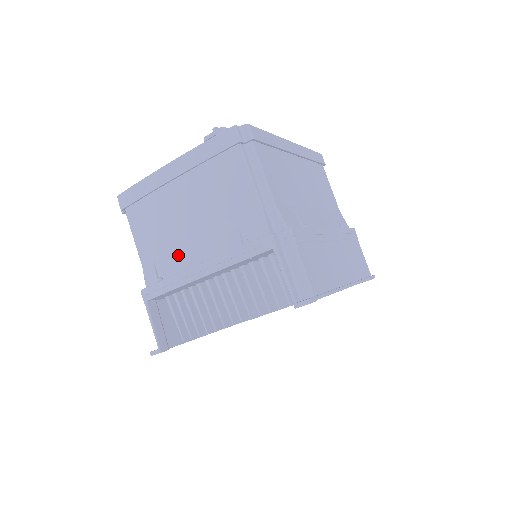
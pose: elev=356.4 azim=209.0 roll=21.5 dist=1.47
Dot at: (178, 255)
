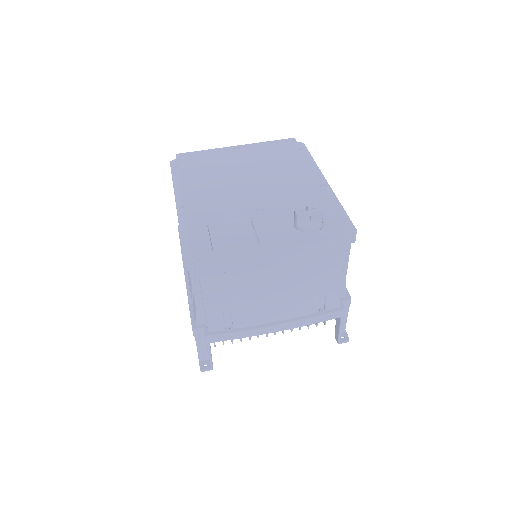
Dot at: (255, 313)
